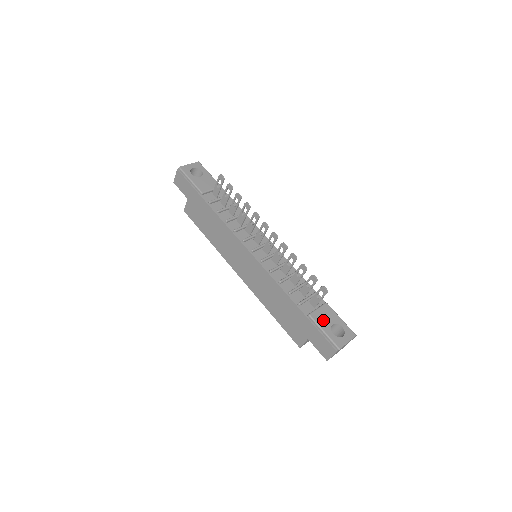
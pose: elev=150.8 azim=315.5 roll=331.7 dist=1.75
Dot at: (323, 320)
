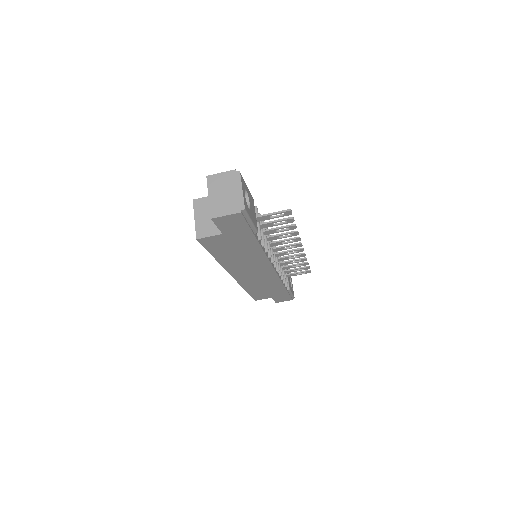
Dot at: (290, 285)
